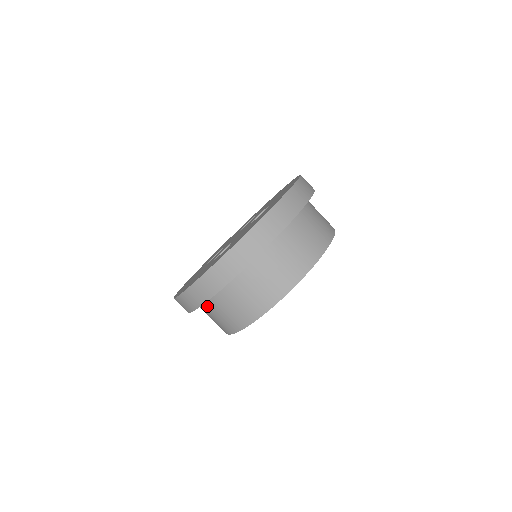
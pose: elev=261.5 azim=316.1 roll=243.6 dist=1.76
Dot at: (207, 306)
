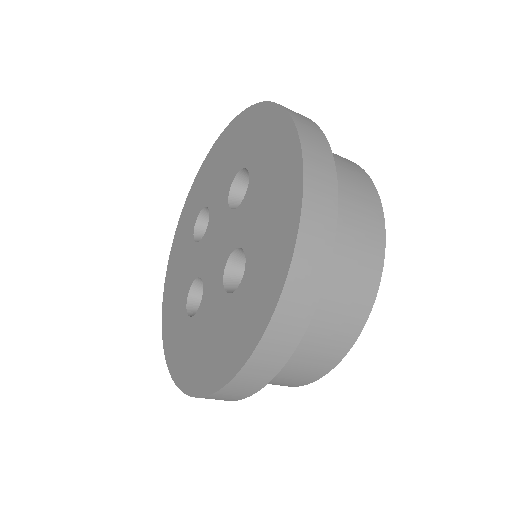
Dot at: occluded
